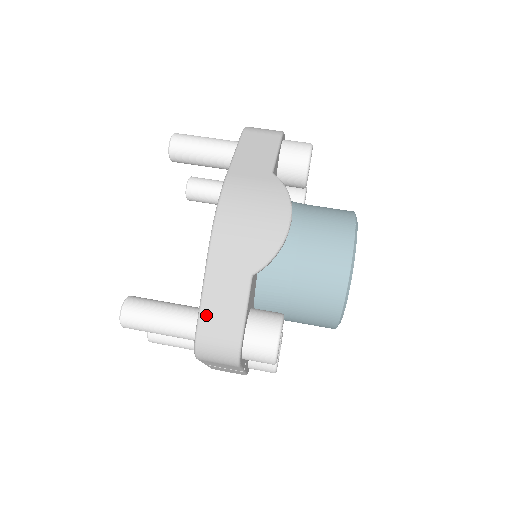
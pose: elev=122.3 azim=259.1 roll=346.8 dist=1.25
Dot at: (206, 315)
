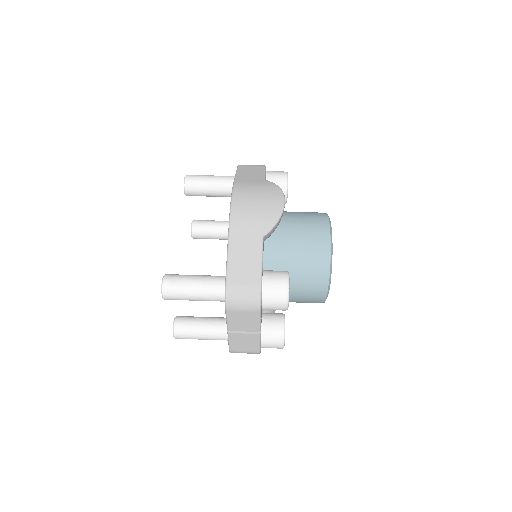
Dot at: (232, 268)
